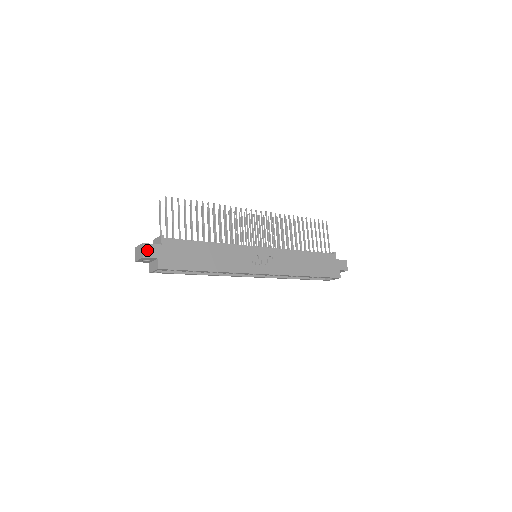
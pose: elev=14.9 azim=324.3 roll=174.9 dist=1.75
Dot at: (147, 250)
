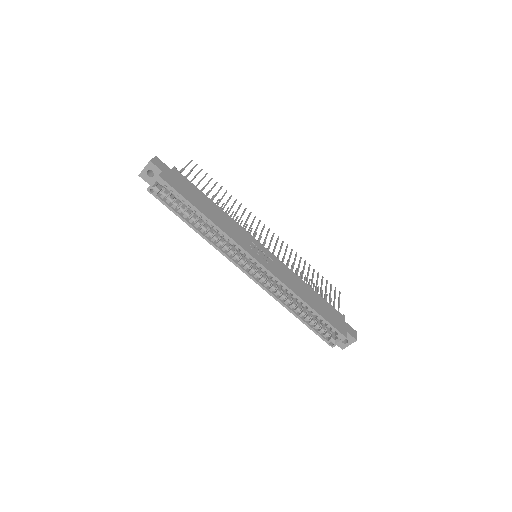
Dot at: (156, 161)
